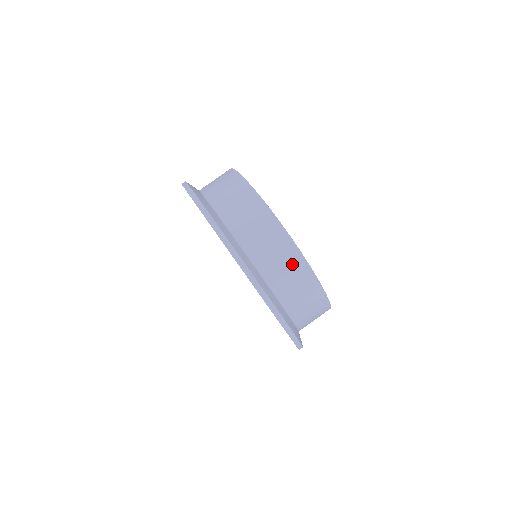
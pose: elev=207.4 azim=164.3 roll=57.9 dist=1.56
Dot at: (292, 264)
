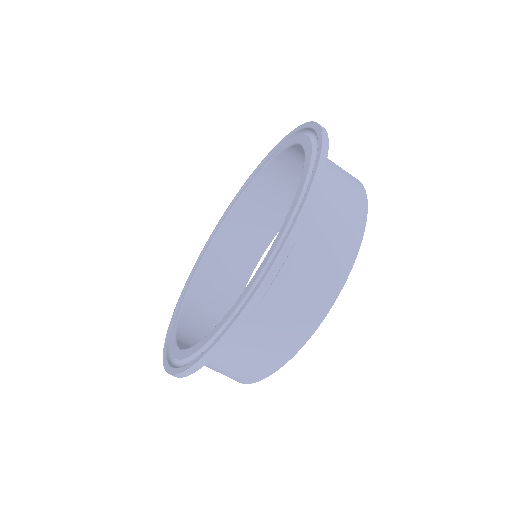
Dot at: (324, 282)
